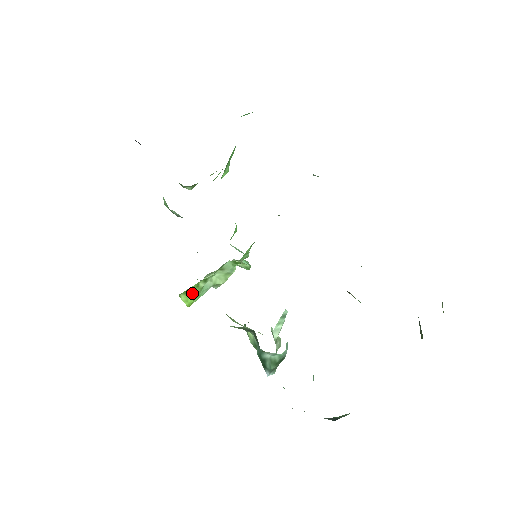
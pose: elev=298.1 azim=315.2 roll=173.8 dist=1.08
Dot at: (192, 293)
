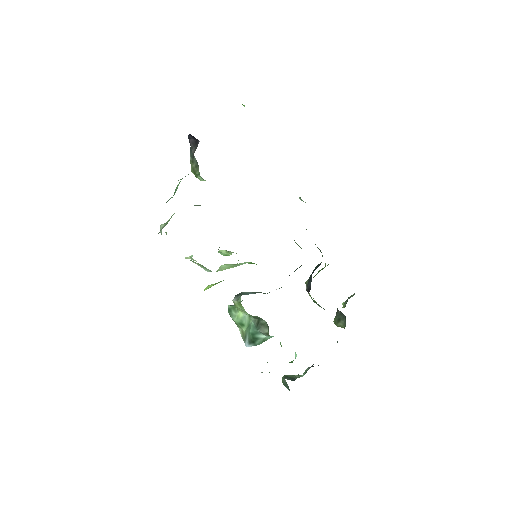
Dot at: (217, 283)
